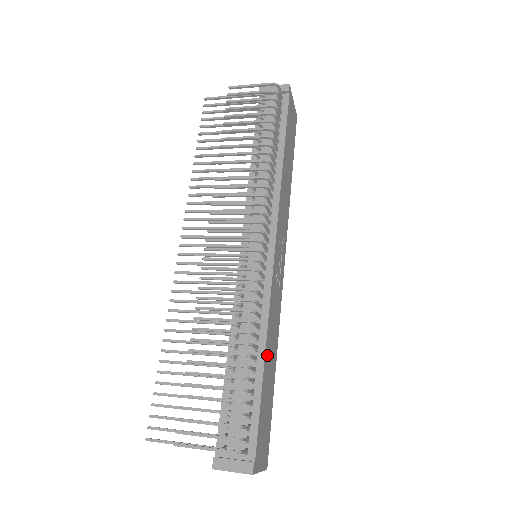
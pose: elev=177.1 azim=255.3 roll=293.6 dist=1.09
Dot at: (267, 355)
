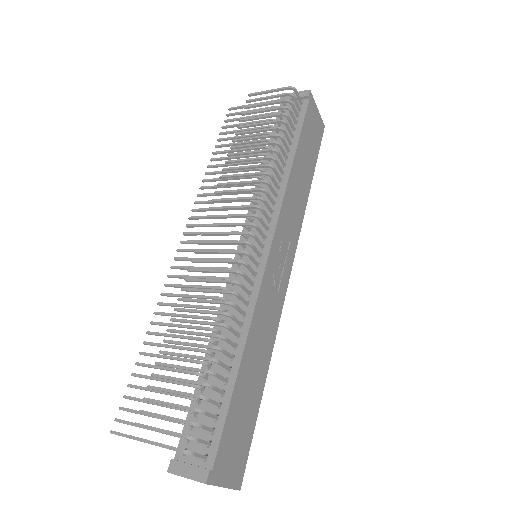
Dot at: (248, 356)
